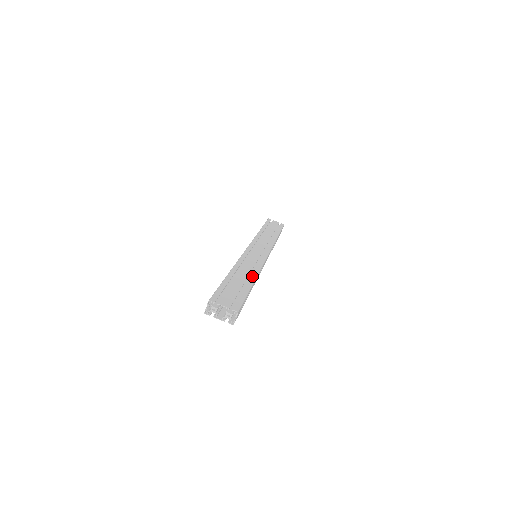
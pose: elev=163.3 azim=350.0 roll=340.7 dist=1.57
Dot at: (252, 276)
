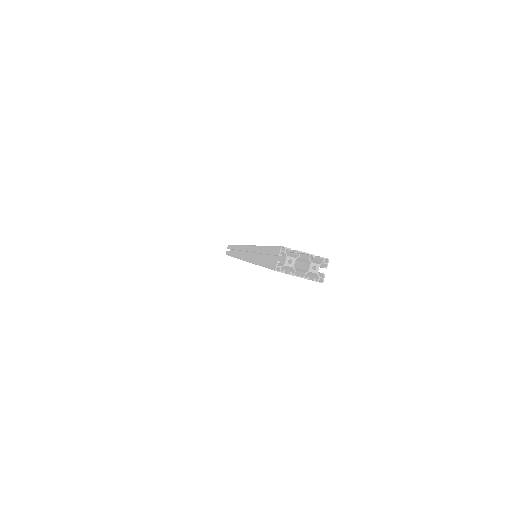
Dot at: occluded
